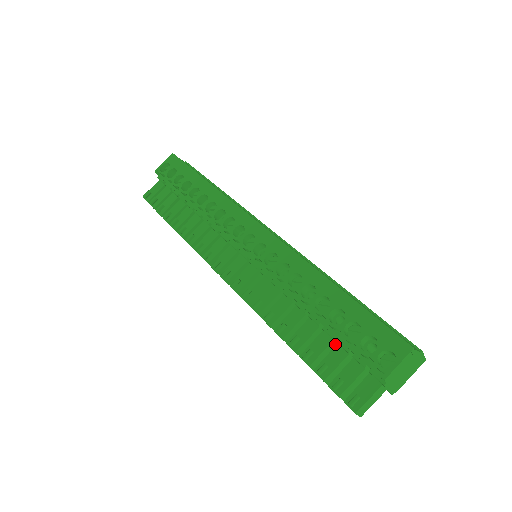
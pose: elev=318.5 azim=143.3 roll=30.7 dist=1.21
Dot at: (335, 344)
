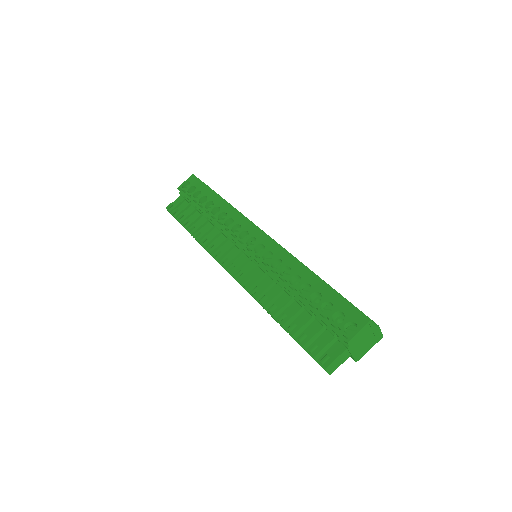
Dot at: occluded
